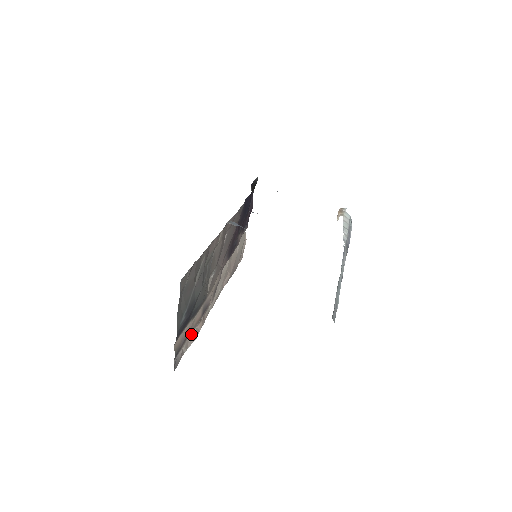
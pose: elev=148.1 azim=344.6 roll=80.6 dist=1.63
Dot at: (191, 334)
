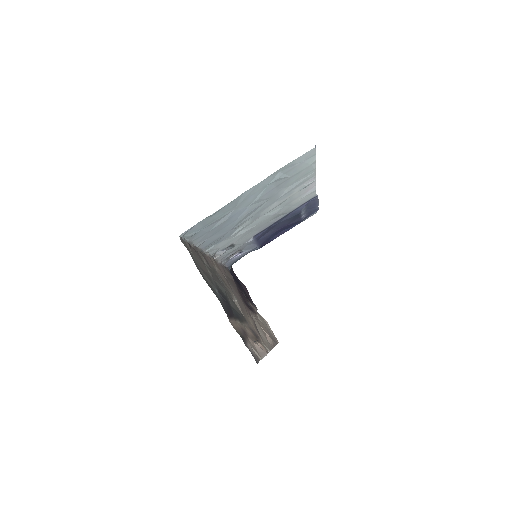
Dot at: (253, 344)
